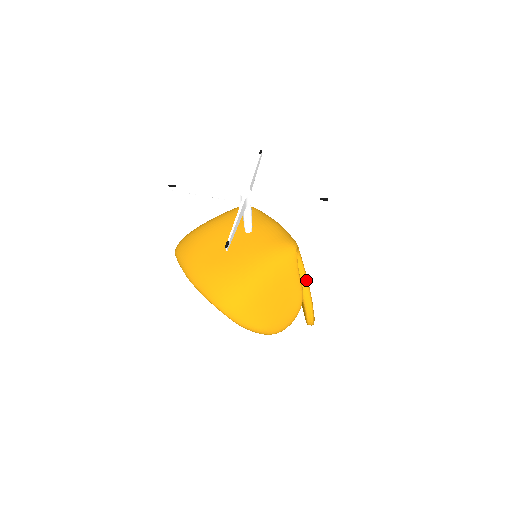
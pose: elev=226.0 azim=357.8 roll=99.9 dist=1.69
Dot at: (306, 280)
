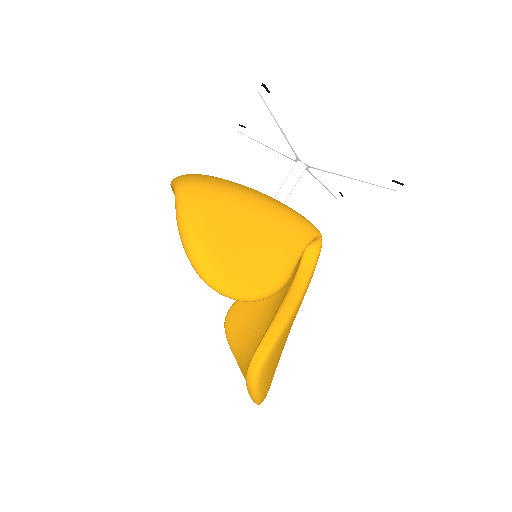
Dot at: (298, 298)
